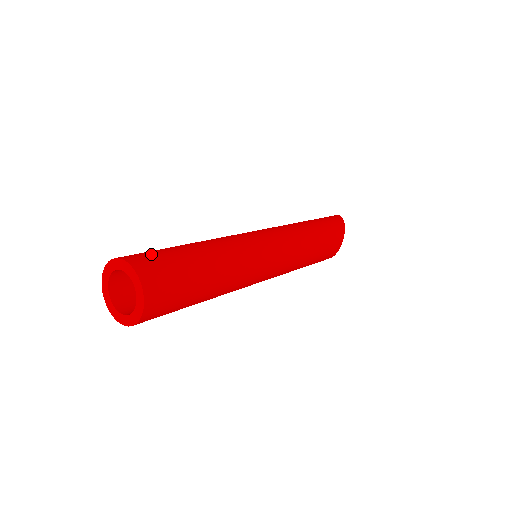
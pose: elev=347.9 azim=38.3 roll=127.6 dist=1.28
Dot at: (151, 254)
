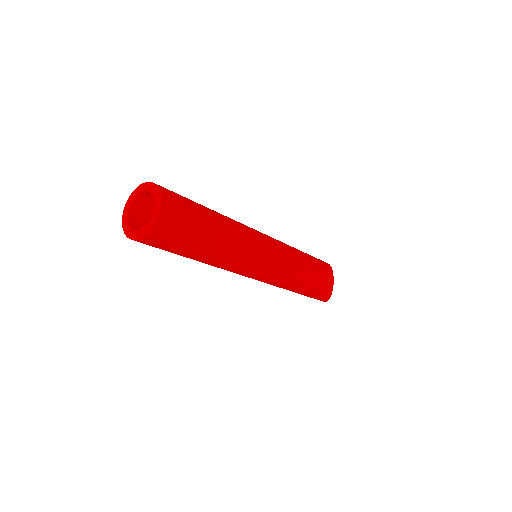
Dot at: occluded
